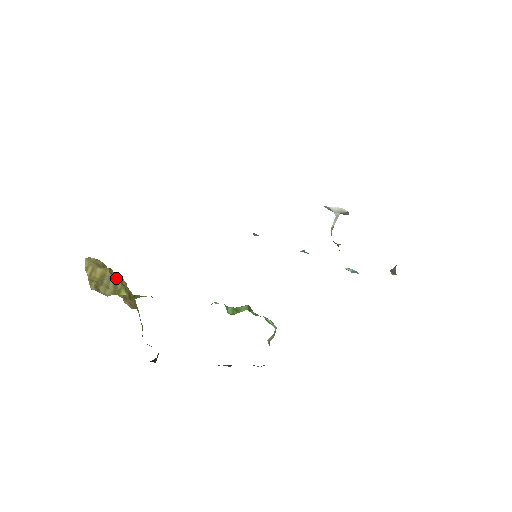
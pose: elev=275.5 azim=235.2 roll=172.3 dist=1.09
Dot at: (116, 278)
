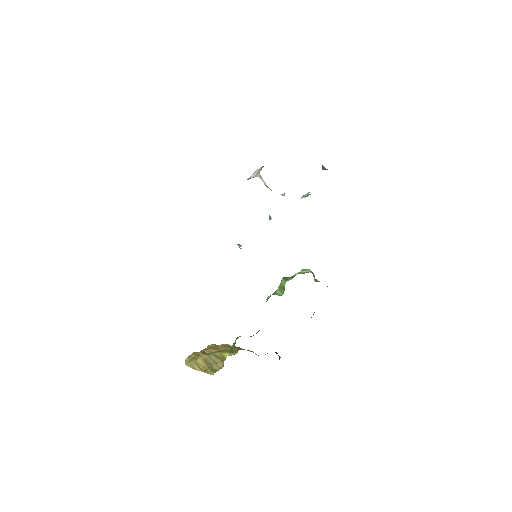
Dot at: (212, 353)
